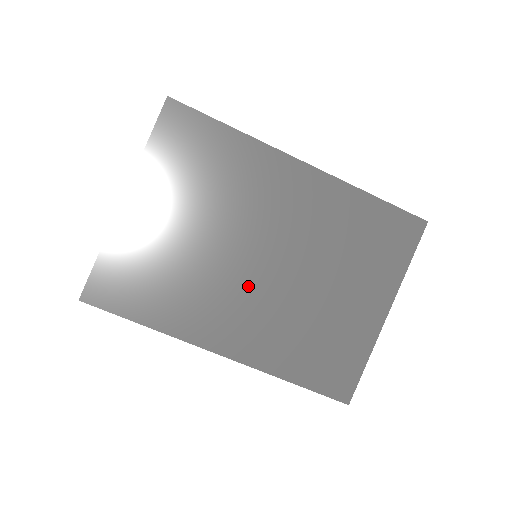
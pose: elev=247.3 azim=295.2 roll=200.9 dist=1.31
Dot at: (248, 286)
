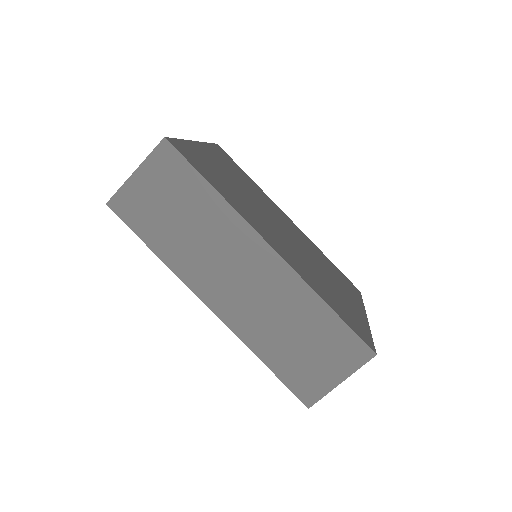
Dot at: (278, 233)
